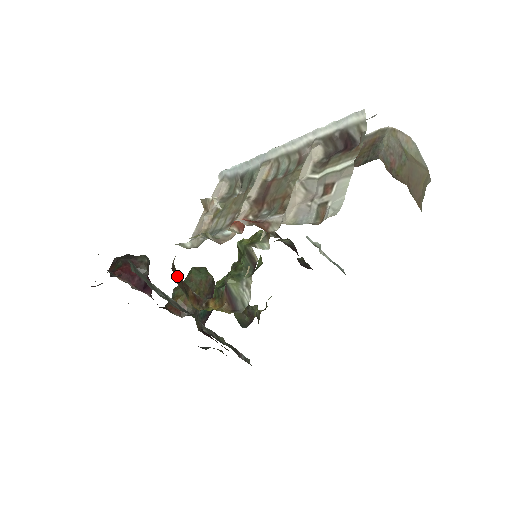
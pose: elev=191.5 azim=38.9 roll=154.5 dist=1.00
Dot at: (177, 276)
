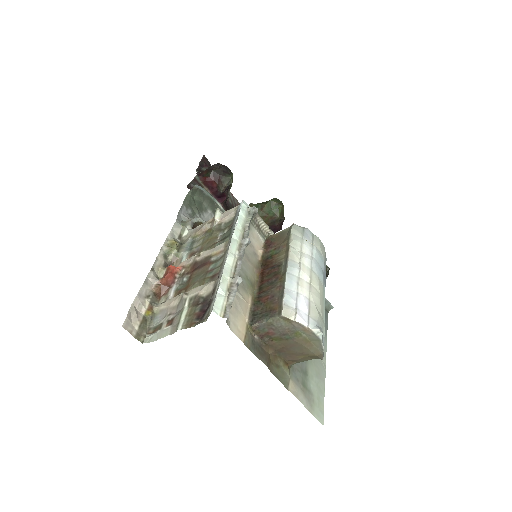
Dot at: occluded
